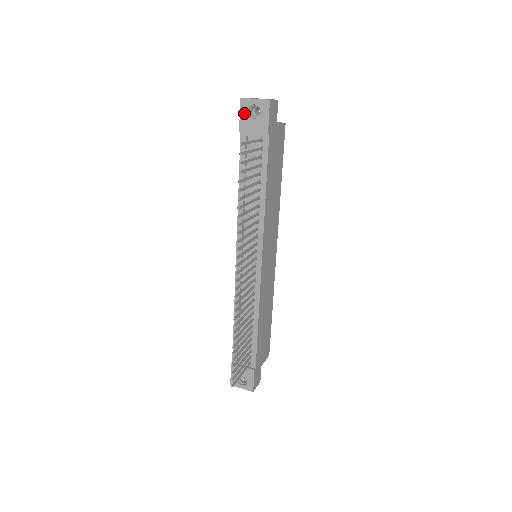
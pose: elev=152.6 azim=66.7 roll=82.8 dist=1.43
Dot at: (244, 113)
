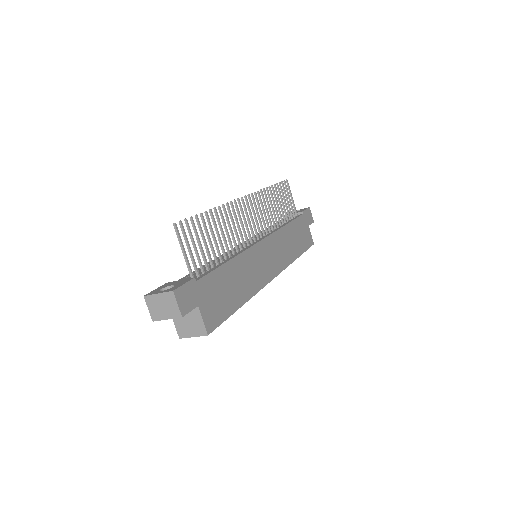
Dot at: occluded
